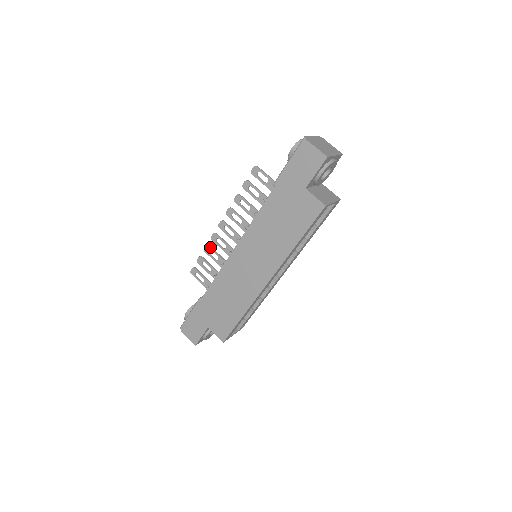
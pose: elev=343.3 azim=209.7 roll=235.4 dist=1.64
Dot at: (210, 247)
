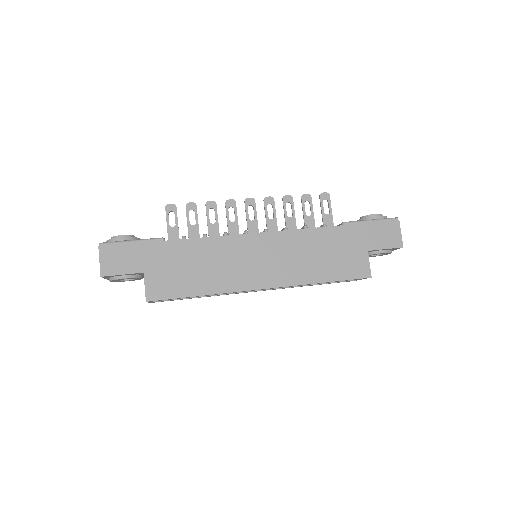
Dot at: occluded
